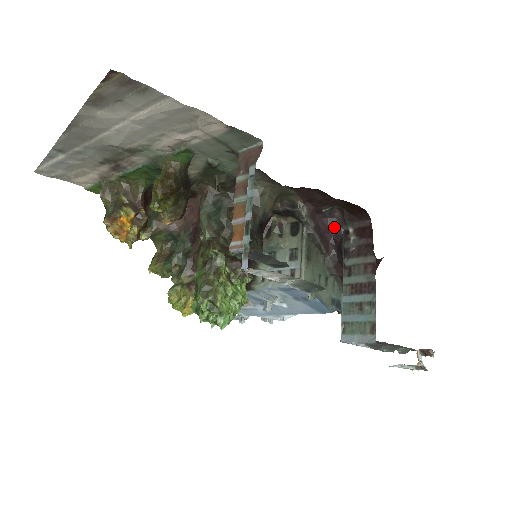
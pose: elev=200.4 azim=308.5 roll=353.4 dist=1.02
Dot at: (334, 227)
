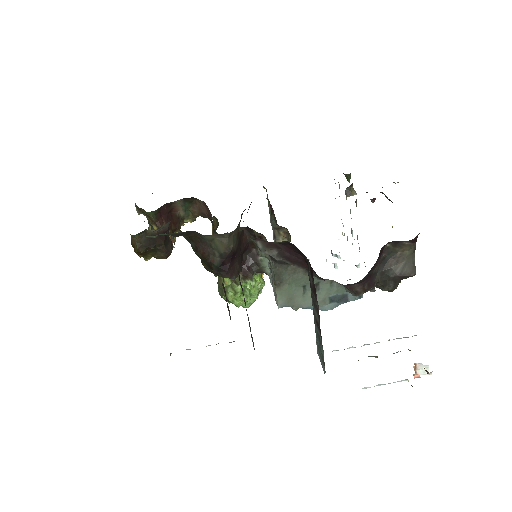
Dot at: (299, 252)
